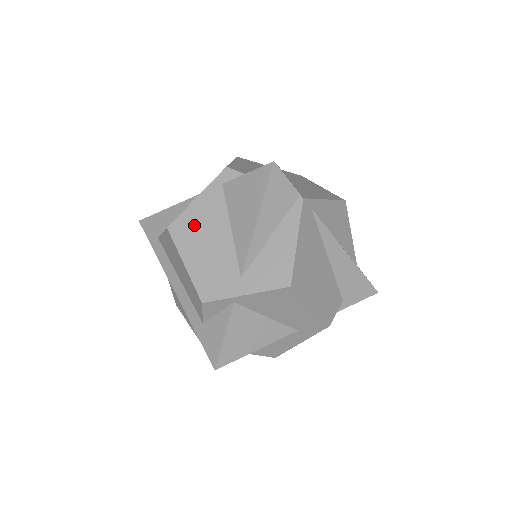
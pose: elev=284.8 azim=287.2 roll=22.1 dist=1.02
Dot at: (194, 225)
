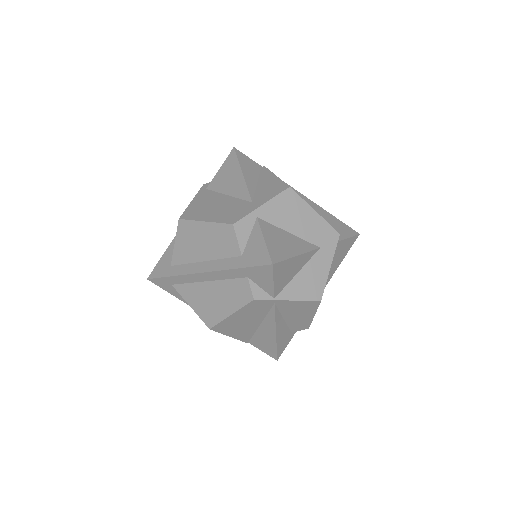
Dot at: (199, 208)
